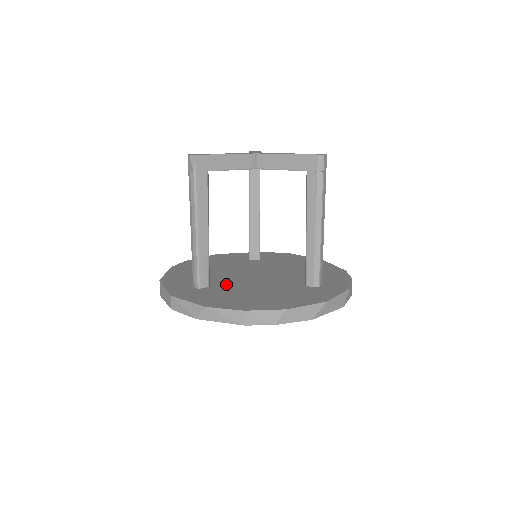
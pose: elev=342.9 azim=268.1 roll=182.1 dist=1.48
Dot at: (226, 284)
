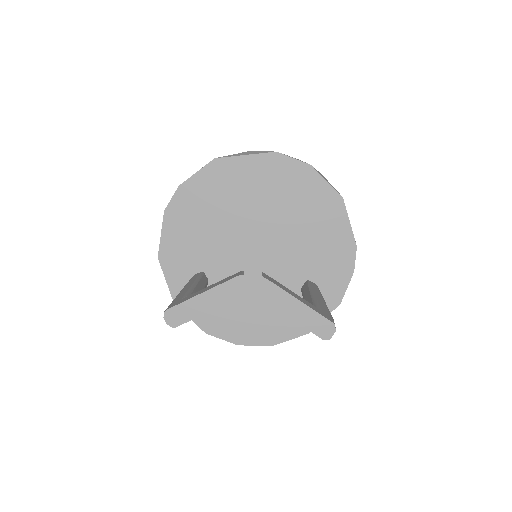
Dot at: occluded
